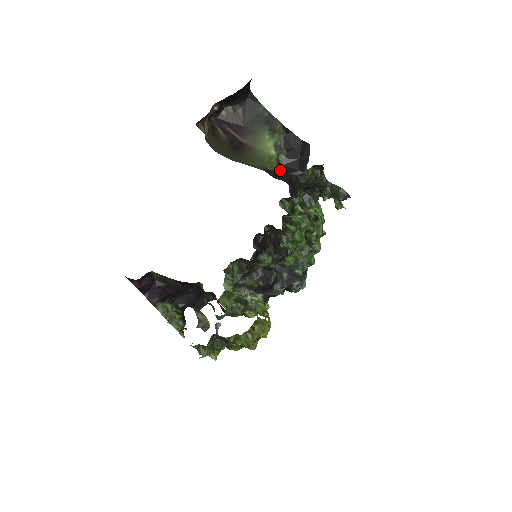
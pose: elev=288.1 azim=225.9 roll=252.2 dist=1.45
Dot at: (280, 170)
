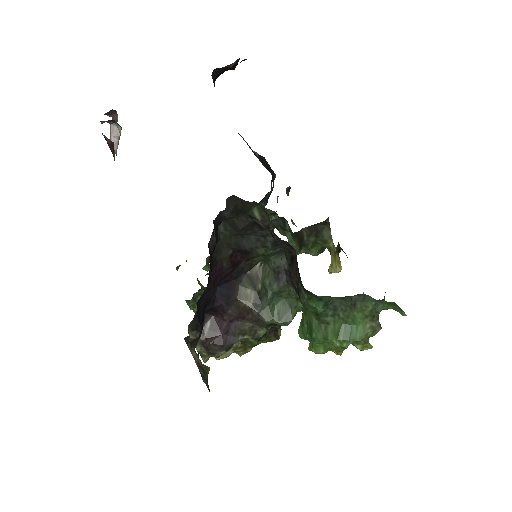
Dot at: occluded
